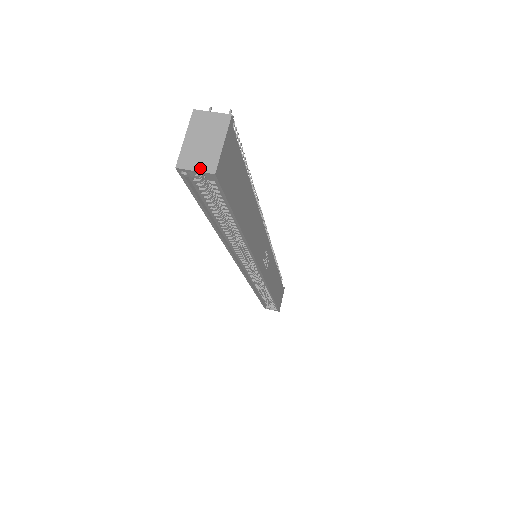
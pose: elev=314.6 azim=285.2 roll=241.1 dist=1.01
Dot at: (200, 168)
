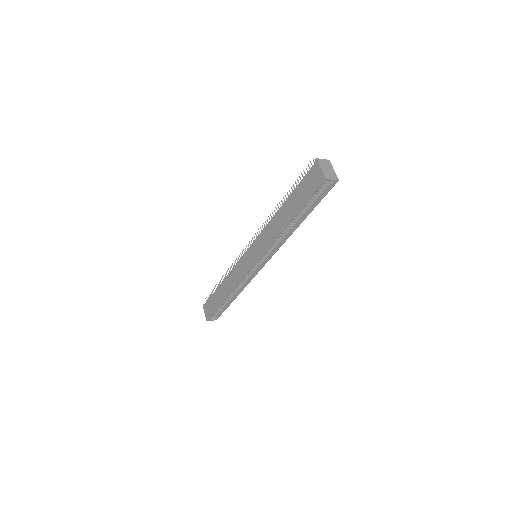
Dot at: (333, 179)
